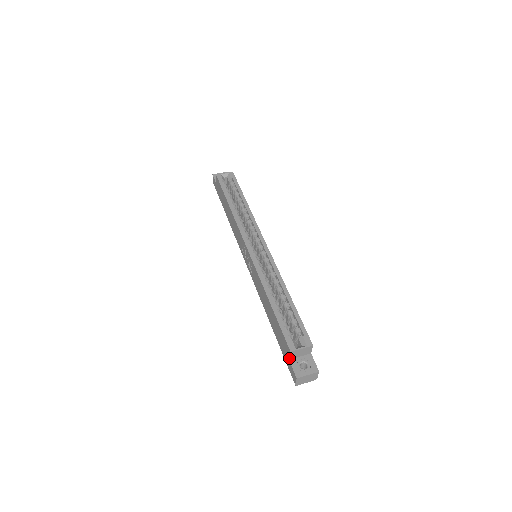
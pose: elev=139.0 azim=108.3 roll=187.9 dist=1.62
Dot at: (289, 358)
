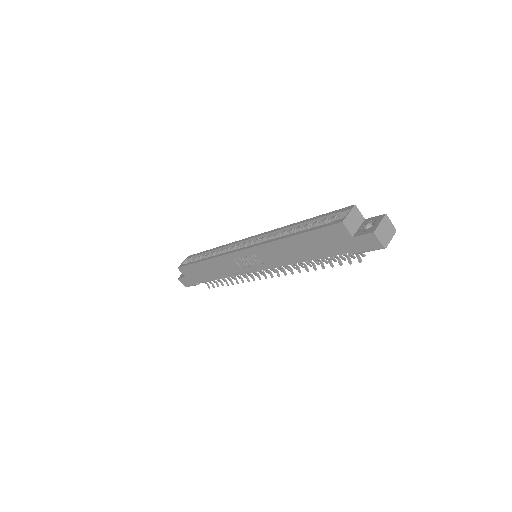
Dot at: (350, 235)
